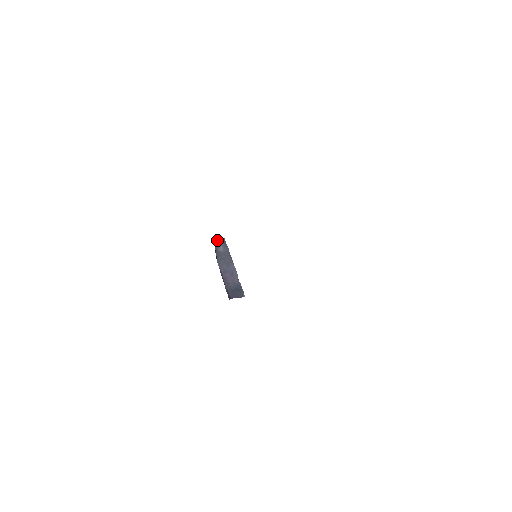
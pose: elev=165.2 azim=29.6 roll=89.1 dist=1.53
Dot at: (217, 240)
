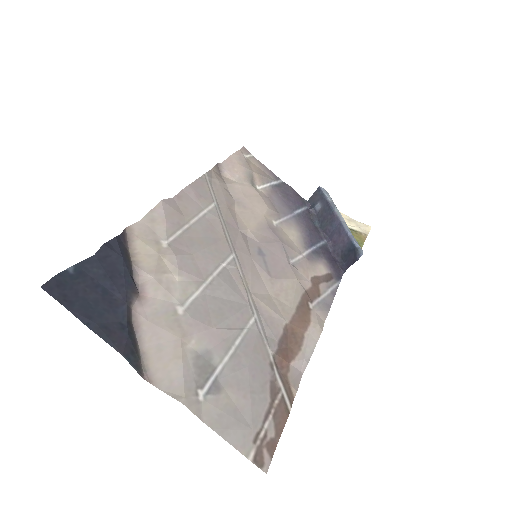
Dot at: (313, 196)
